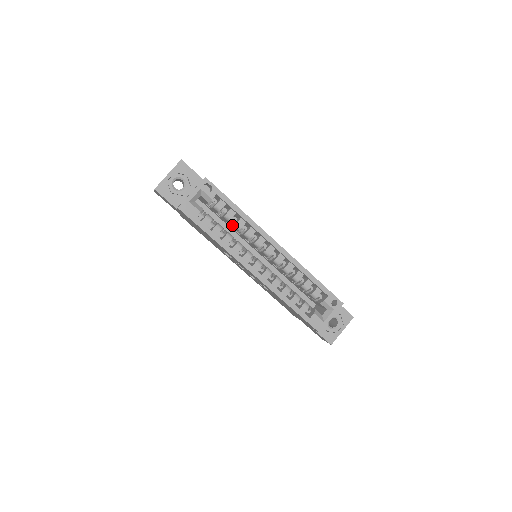
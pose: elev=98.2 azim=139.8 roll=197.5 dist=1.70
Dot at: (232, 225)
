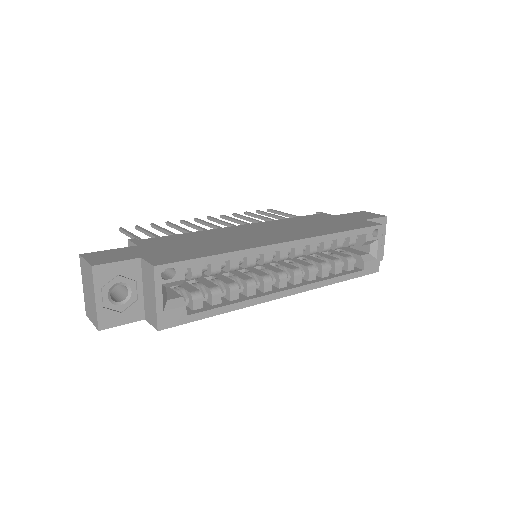
Dot at: occluded
